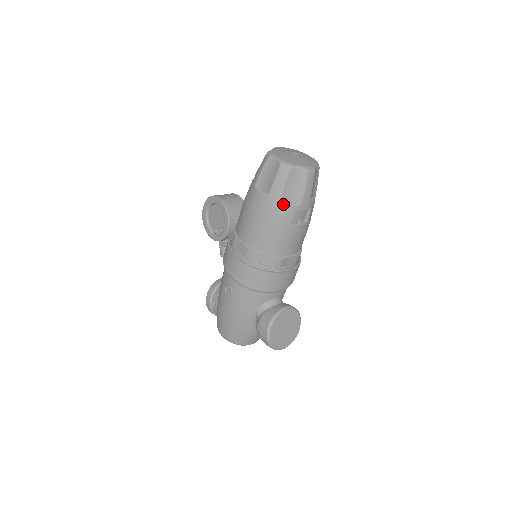
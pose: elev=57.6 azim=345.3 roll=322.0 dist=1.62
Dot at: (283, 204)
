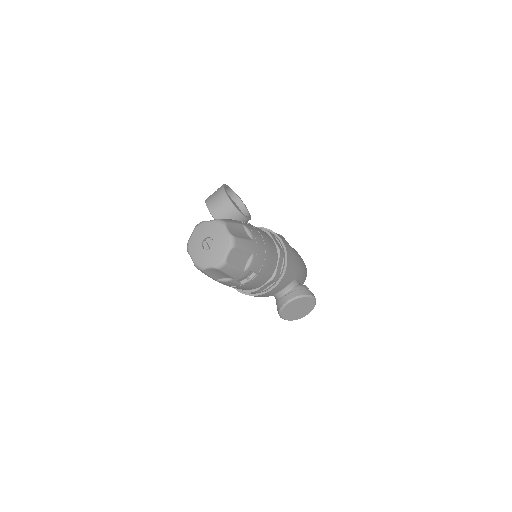
Dot at: (220, 282)
